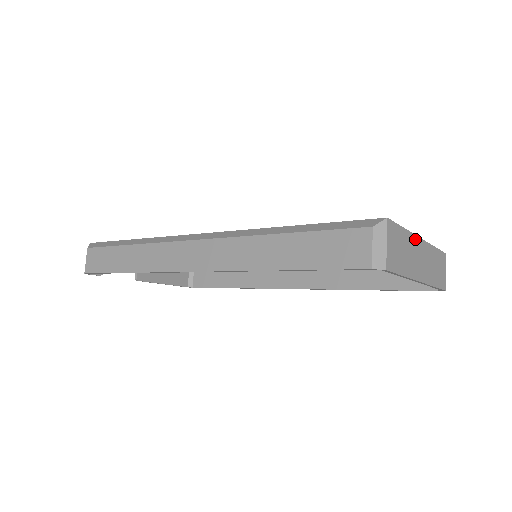
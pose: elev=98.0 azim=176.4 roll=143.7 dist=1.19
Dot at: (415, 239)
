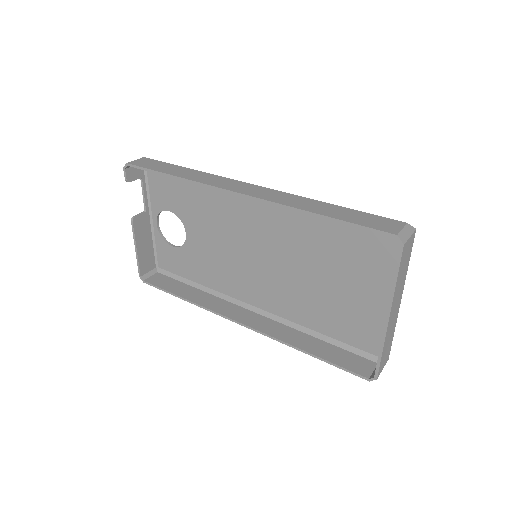
Dot at: (403, 287)
